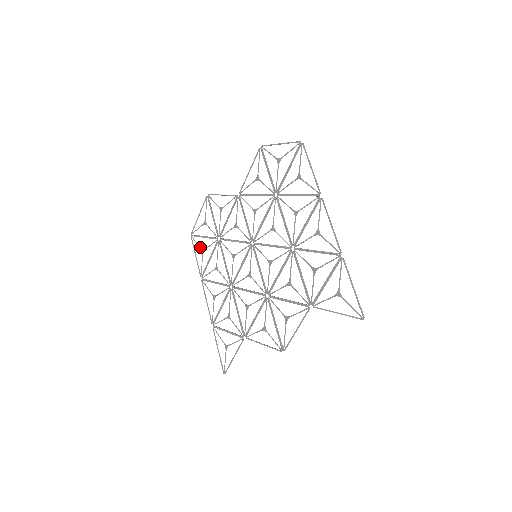
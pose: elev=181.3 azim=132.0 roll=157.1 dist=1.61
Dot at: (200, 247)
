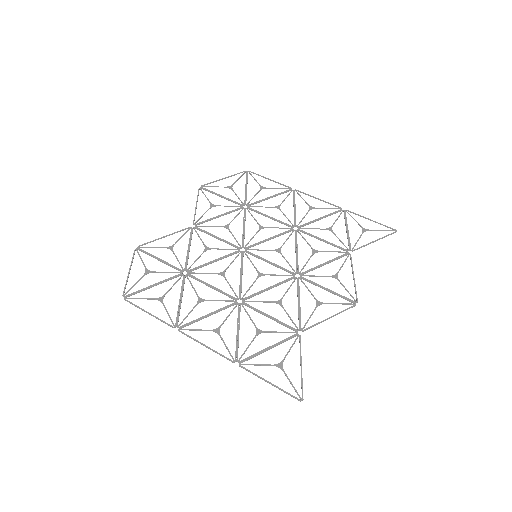
Dot at: (153, 298)
